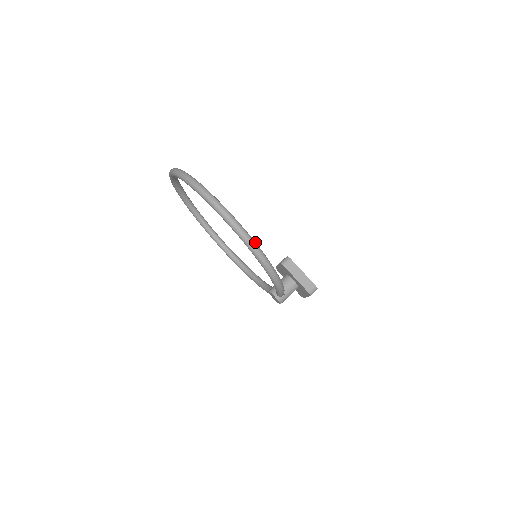
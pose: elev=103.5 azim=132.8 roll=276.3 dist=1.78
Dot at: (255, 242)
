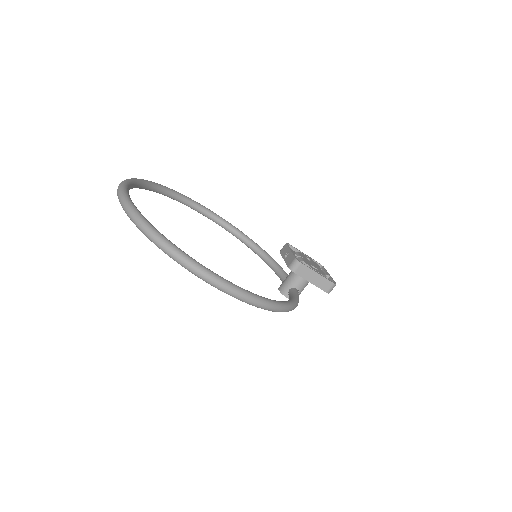
Dot at: (263, 299)
